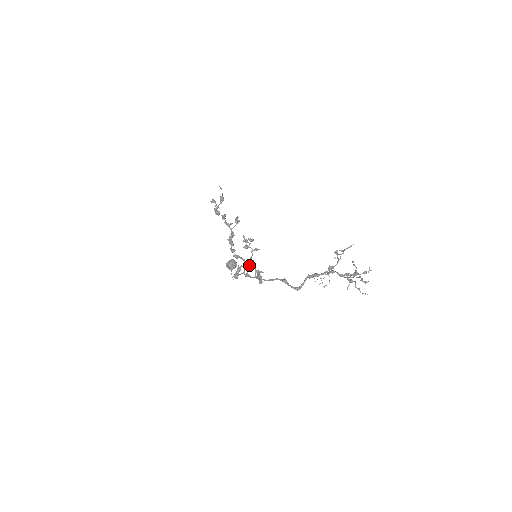
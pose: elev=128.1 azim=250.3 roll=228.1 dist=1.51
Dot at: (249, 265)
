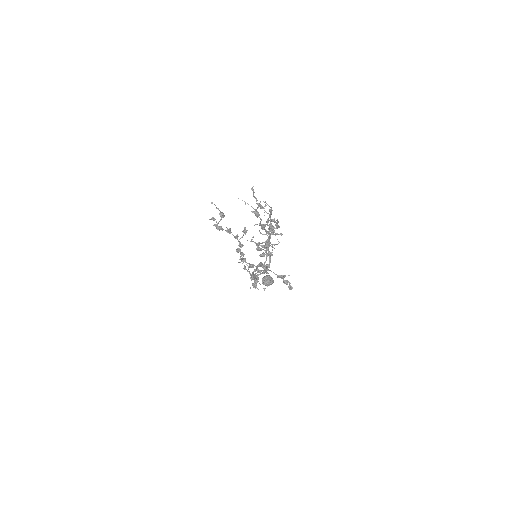
Dot at: occluded
